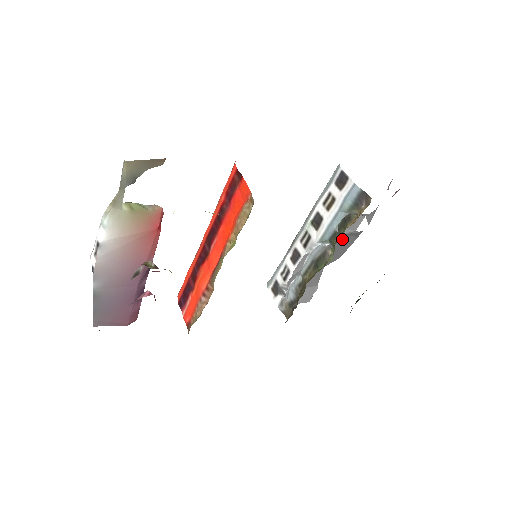
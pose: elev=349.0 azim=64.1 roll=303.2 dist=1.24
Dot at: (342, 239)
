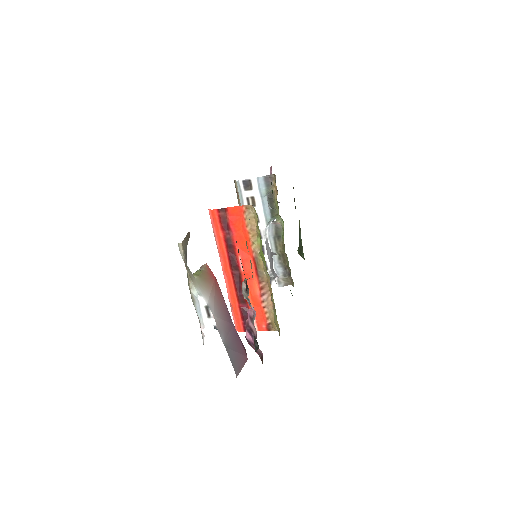
Dot at: occluded
